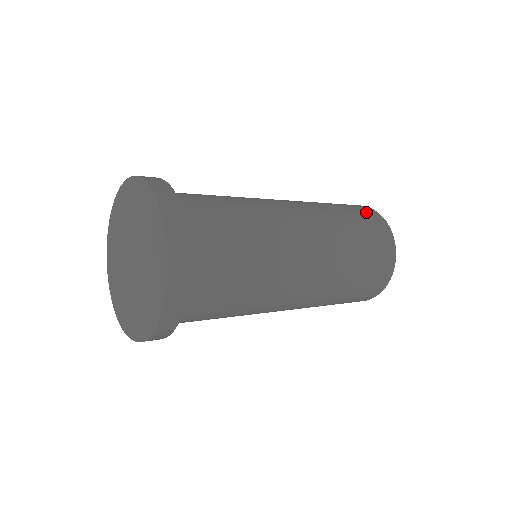
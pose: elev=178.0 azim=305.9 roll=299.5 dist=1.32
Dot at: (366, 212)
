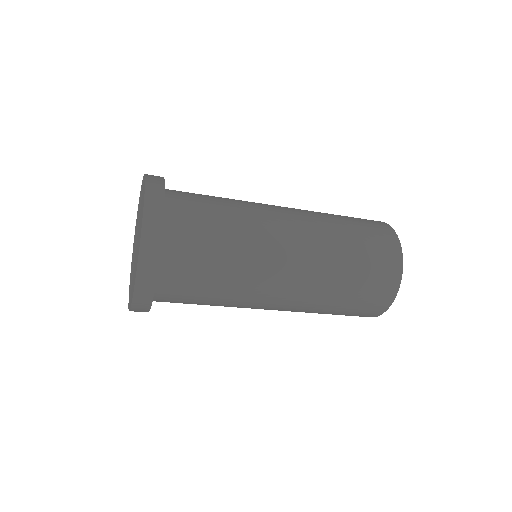
Dot at: (378, 228)
